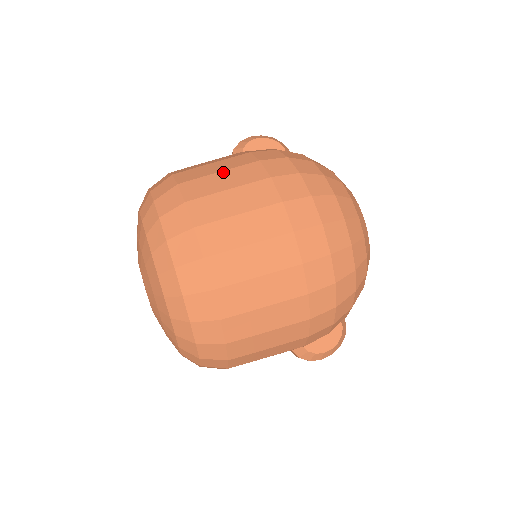
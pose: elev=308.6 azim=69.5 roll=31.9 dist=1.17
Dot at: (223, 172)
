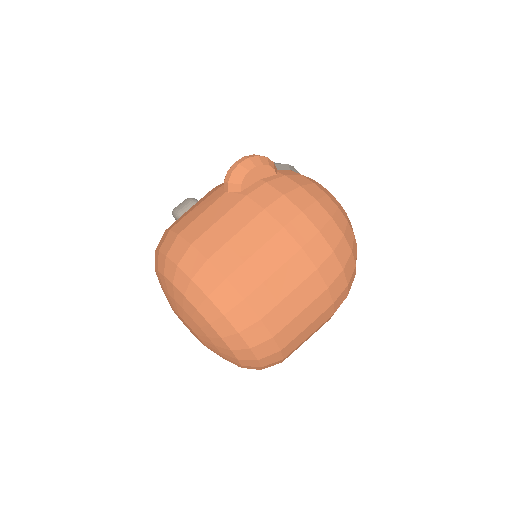
Dot at: (259, 252)
